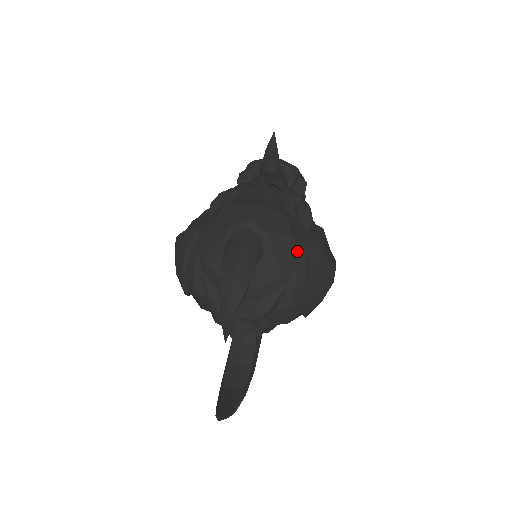
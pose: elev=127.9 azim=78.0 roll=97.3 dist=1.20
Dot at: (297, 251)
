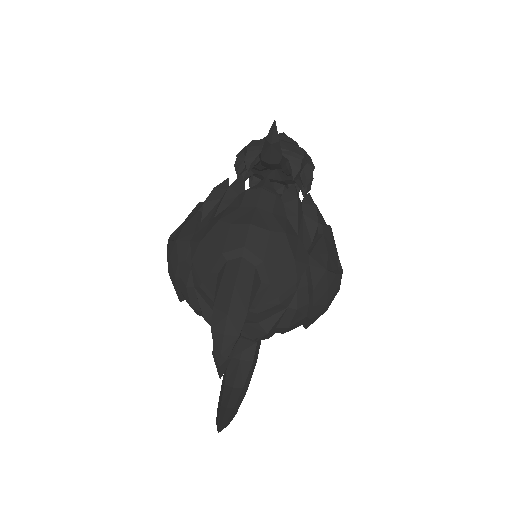
Dot at: (298, 275)
